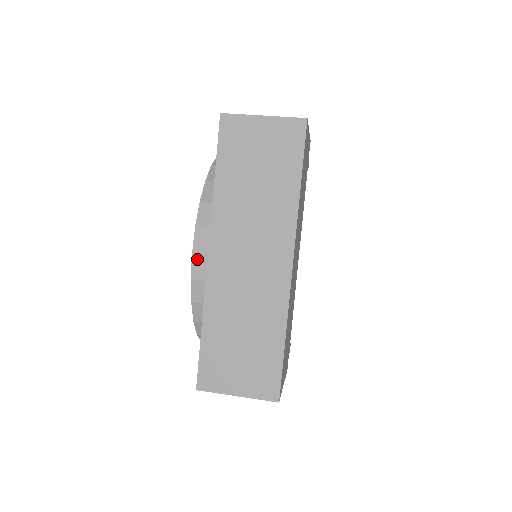
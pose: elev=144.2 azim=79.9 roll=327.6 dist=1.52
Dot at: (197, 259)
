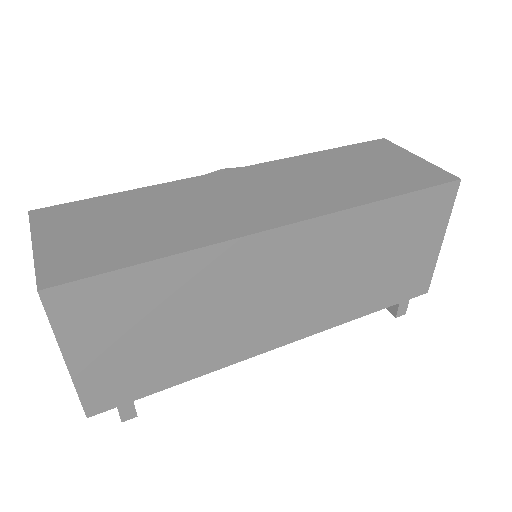
Dot at: occluded
